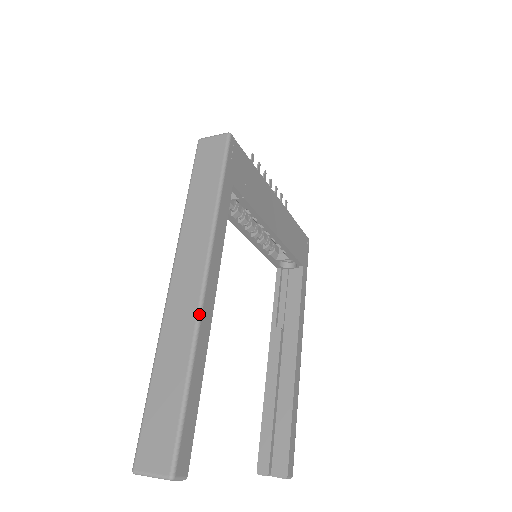
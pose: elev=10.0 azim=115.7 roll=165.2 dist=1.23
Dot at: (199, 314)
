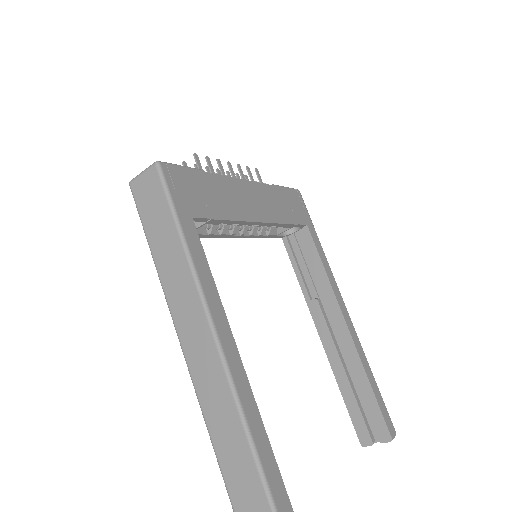
Dot at: (233, 389)
